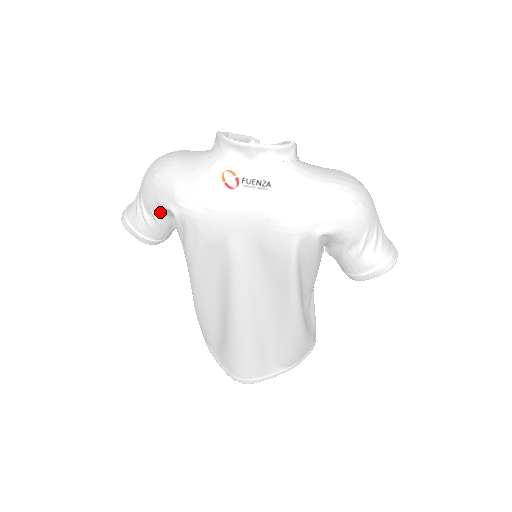
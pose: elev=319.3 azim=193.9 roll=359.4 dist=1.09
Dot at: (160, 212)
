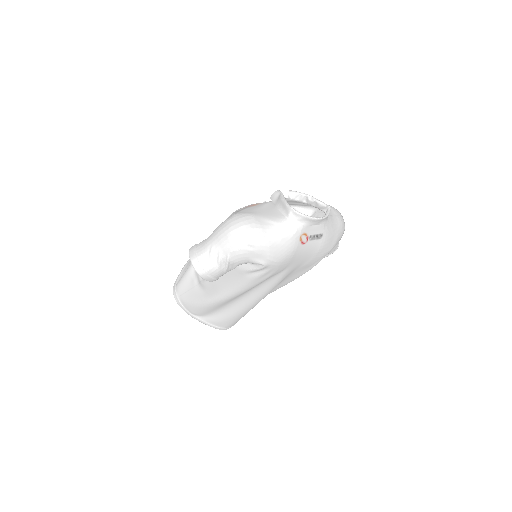
Dot at: occluded
